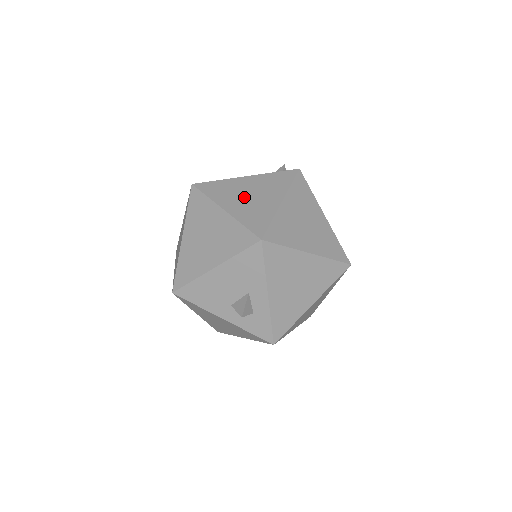
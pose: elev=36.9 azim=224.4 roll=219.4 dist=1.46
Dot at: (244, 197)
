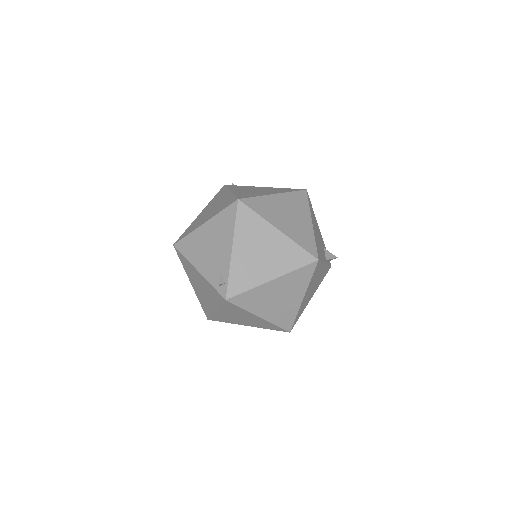
Dot at: (198, 286)
